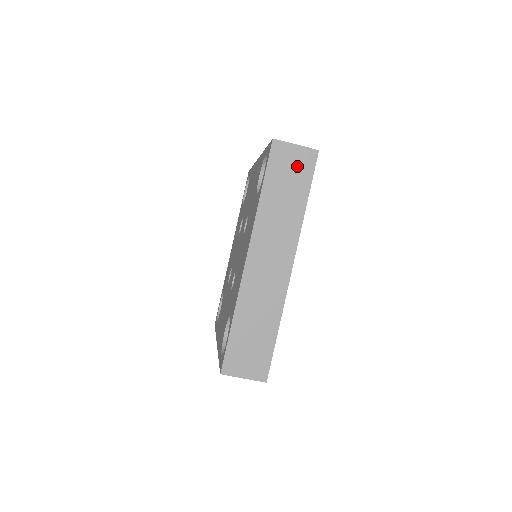
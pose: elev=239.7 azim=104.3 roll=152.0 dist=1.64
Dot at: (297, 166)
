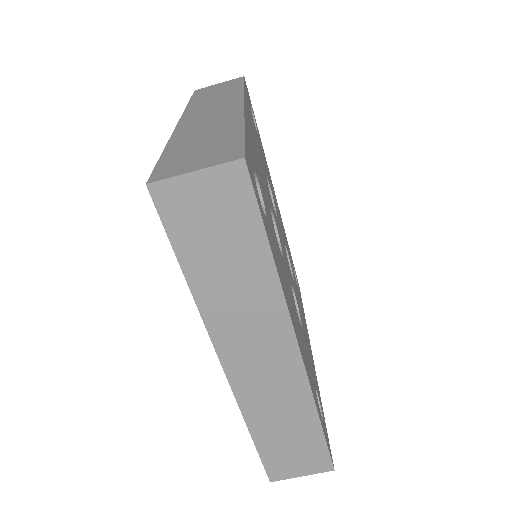
Dot at: (220, 207)
